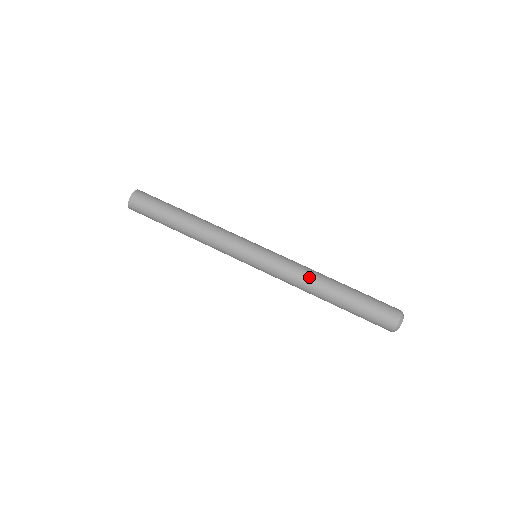
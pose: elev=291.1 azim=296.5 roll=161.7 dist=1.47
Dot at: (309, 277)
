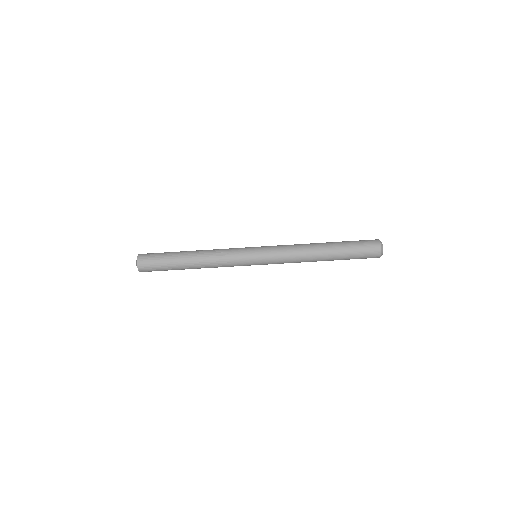
Dot at: (303, 248)
